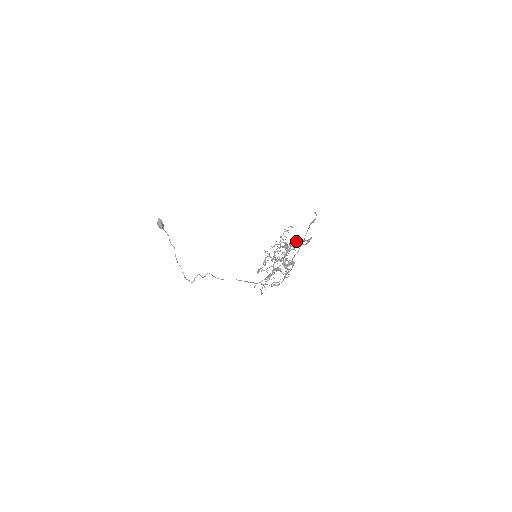
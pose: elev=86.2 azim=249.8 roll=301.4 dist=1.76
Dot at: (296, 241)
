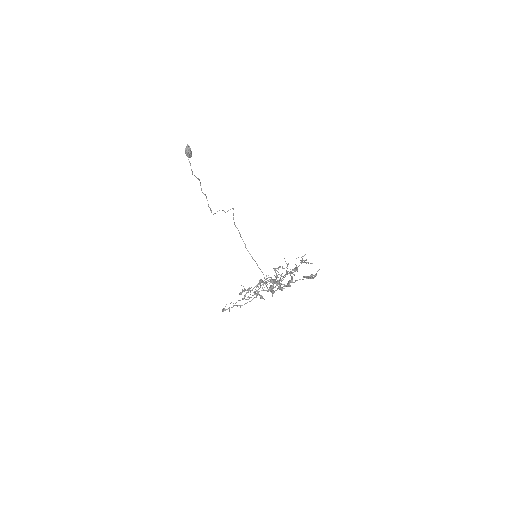
Dot at: occluded
